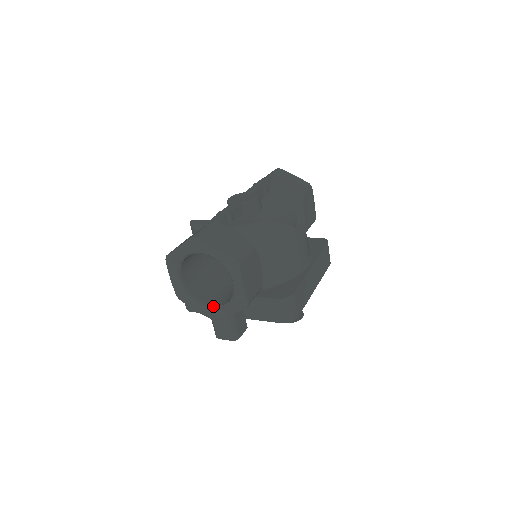
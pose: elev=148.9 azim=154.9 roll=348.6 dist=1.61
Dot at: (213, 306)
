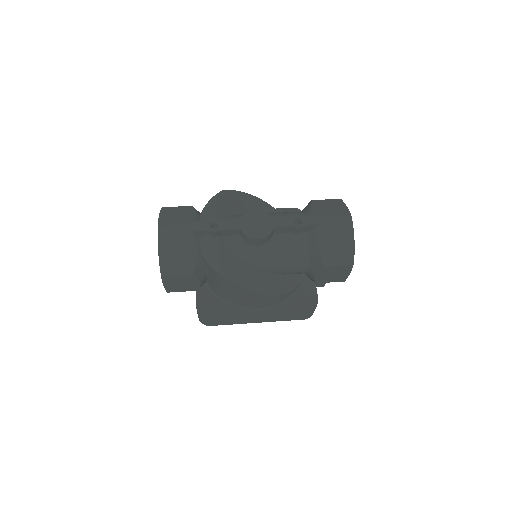
Dot at: occluded
